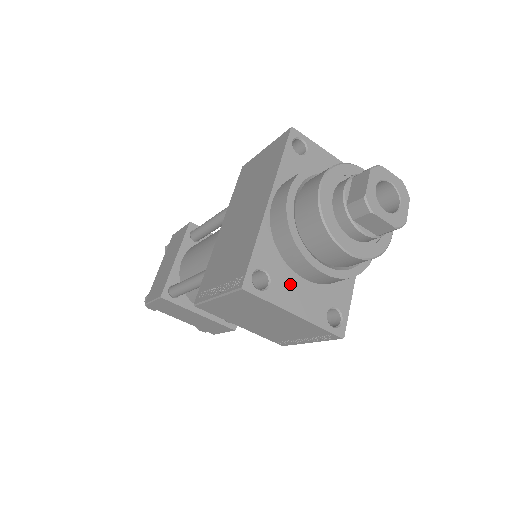
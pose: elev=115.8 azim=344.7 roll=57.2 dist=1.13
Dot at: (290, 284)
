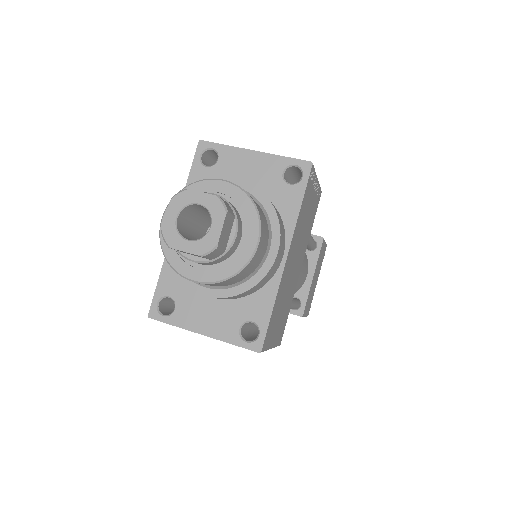
Dot at: (196, 305)
